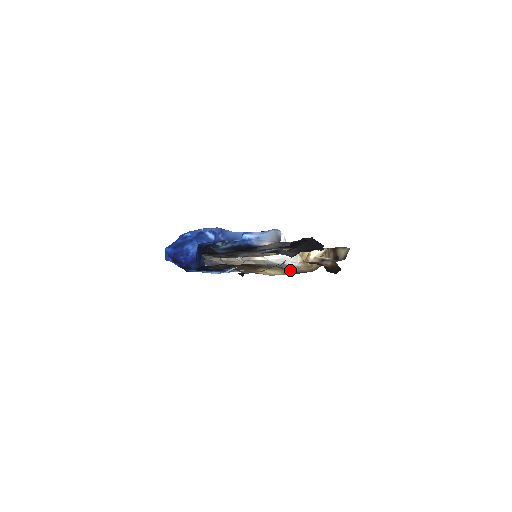
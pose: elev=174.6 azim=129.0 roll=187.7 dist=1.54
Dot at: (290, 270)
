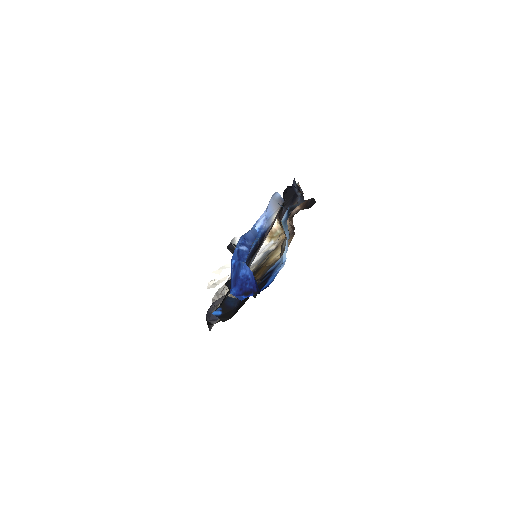
Dot at: (282, 242)
